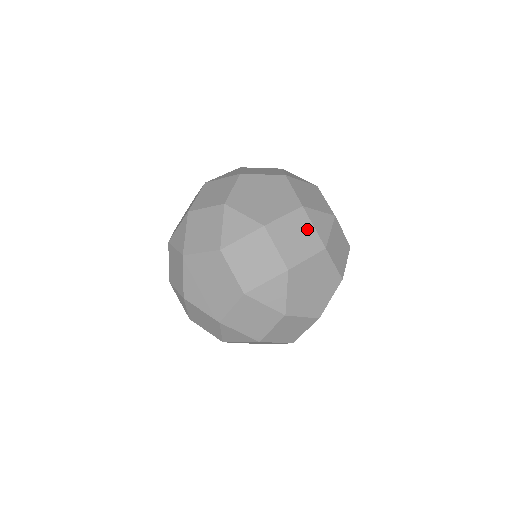
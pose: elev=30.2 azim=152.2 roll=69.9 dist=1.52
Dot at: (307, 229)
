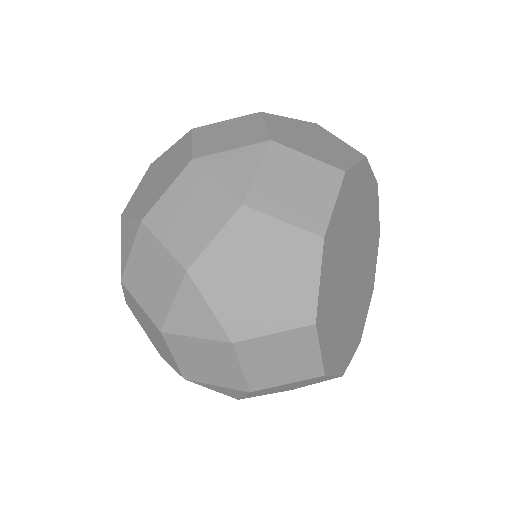
Dot at: (205, 190)
